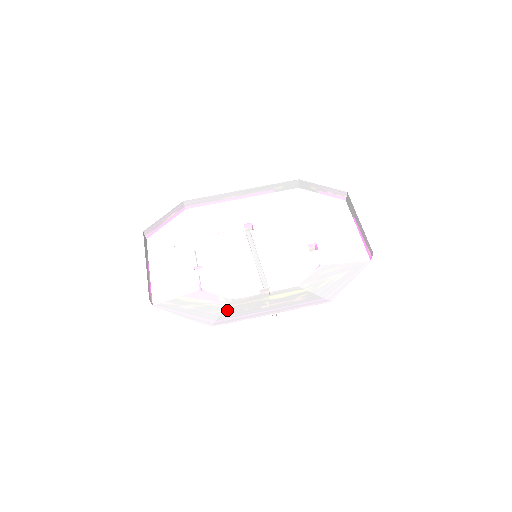
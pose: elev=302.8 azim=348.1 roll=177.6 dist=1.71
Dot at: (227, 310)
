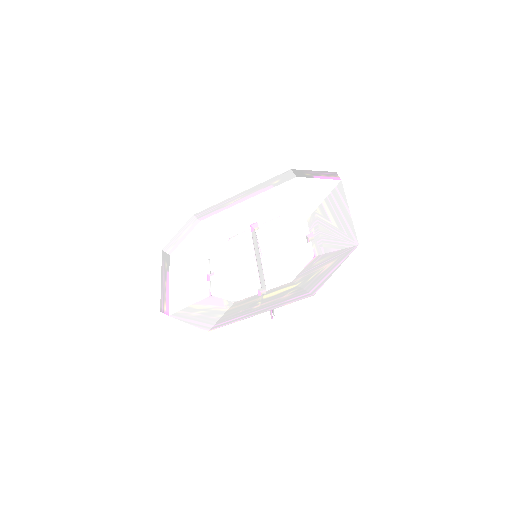
Dot at: (226, 313)
